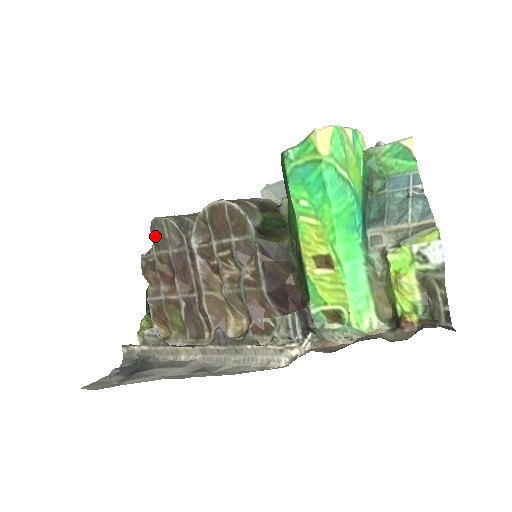
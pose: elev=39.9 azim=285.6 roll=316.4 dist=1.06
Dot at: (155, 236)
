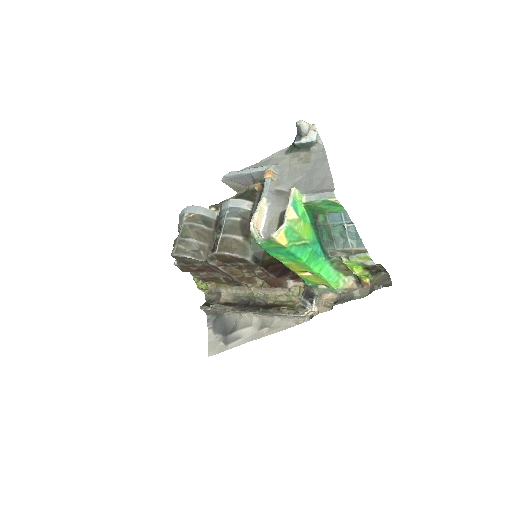
Dot at: (179, 260)
